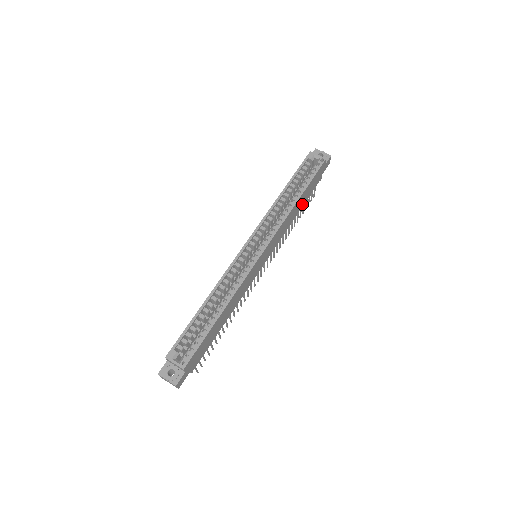
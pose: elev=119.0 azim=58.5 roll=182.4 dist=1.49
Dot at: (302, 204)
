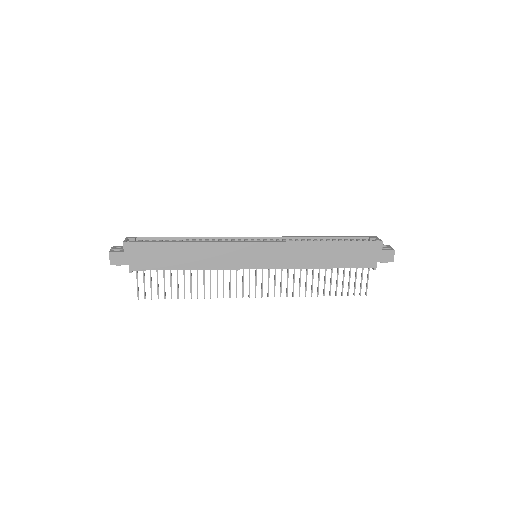
Dot at: (334, 263)
